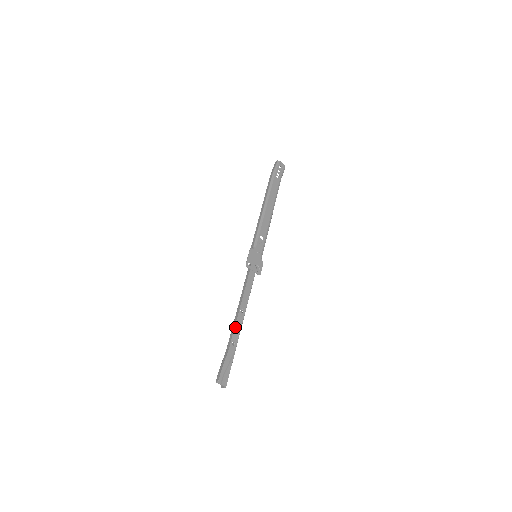
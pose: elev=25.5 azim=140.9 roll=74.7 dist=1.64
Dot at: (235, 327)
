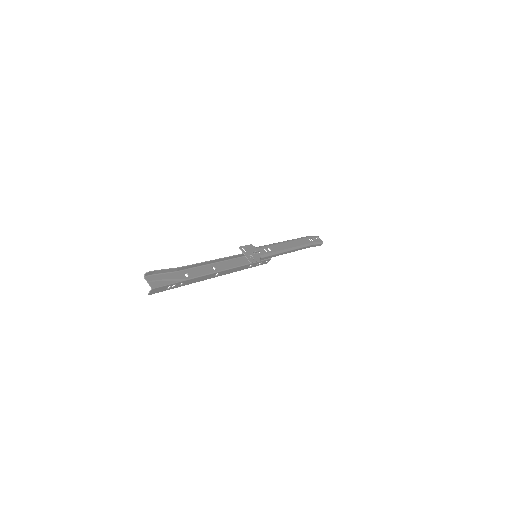
Dot at: (198, 269)
